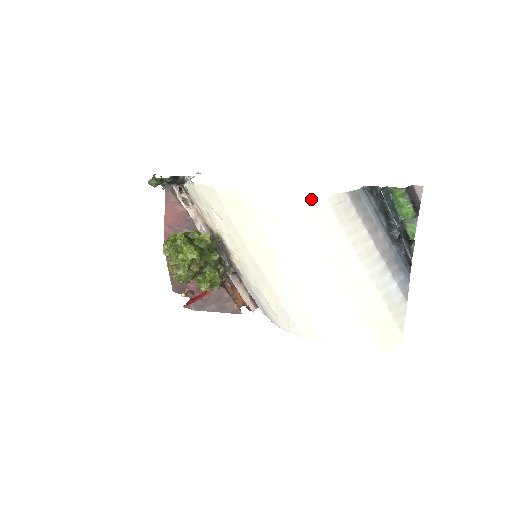
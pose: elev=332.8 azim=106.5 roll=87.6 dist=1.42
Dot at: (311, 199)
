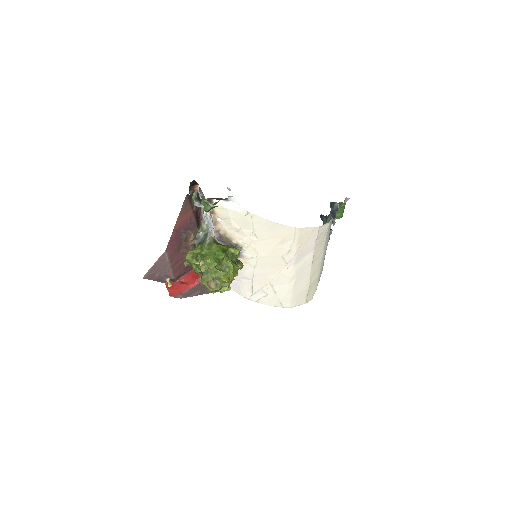
Dot at: (324, 226)
